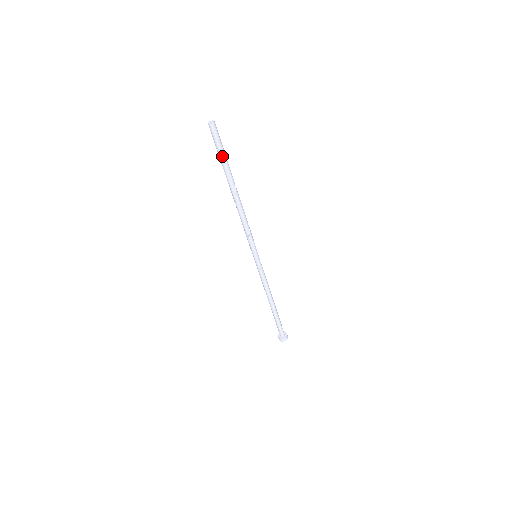
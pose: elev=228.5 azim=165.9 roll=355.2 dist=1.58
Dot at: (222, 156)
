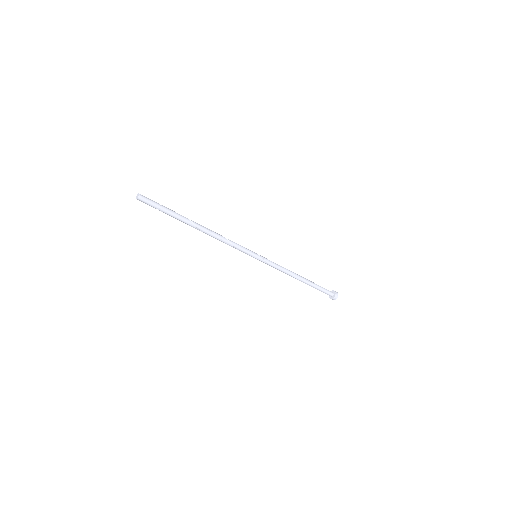
Dot at: (164, 212)
